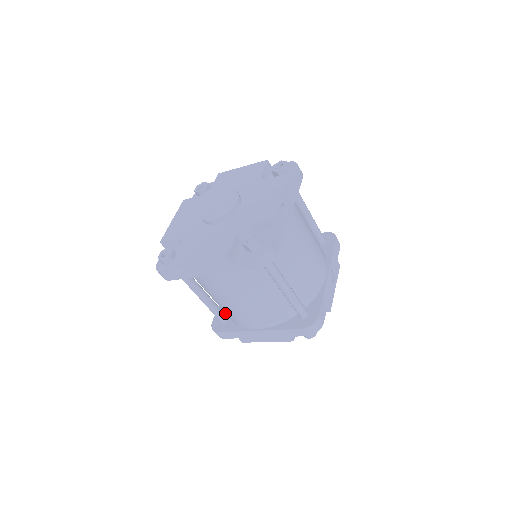
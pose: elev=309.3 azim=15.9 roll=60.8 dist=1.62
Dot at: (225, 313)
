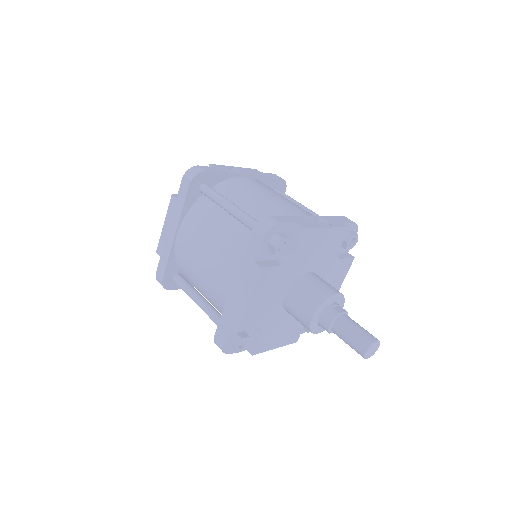
Dot at: occluded
